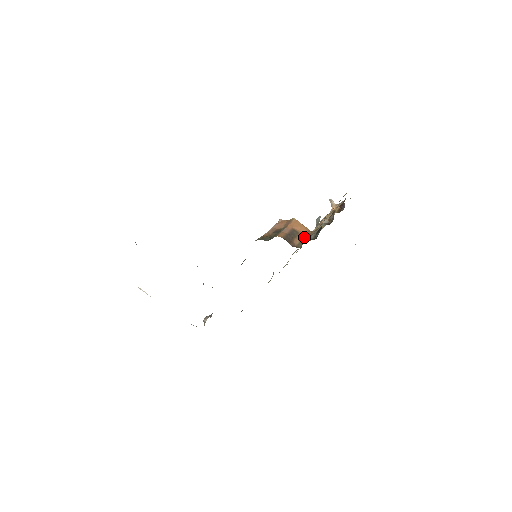
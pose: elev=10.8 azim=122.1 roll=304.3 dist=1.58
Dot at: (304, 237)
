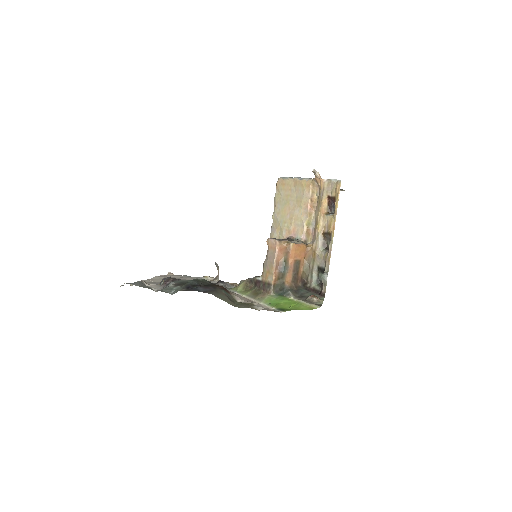
Dot at: (305, 263)
